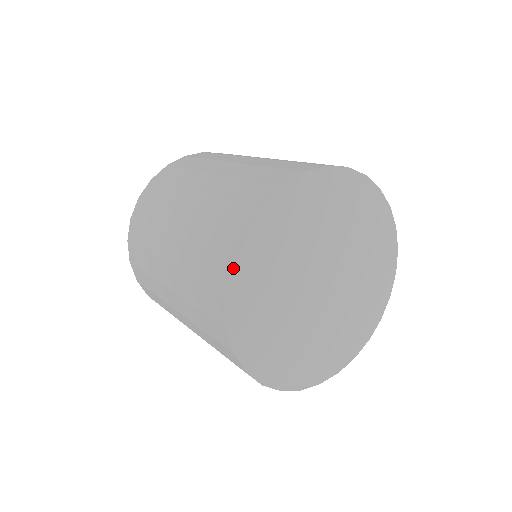
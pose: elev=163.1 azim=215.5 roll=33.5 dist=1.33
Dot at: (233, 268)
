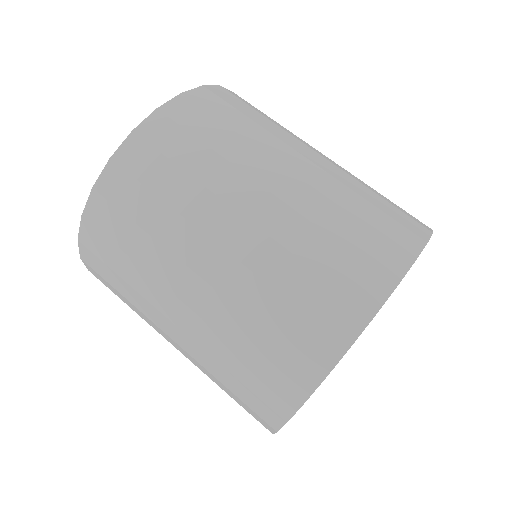
Dot at: occluded
